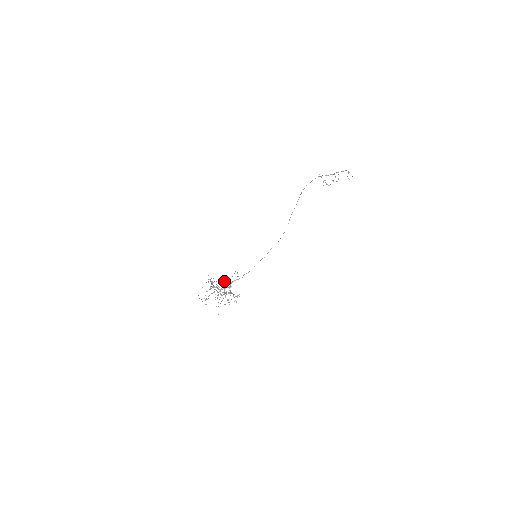
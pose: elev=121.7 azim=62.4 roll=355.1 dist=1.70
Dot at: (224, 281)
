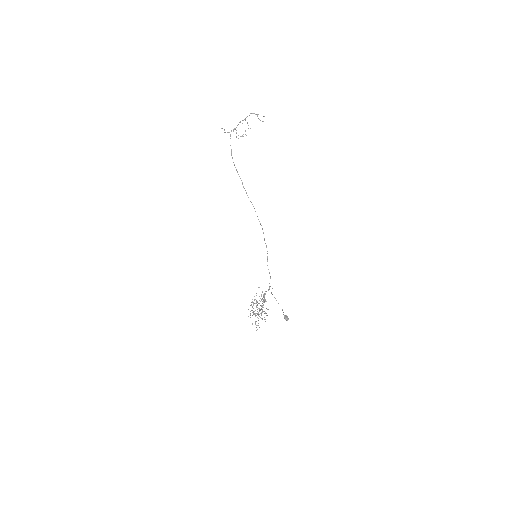
Dot at: (285, 318)
